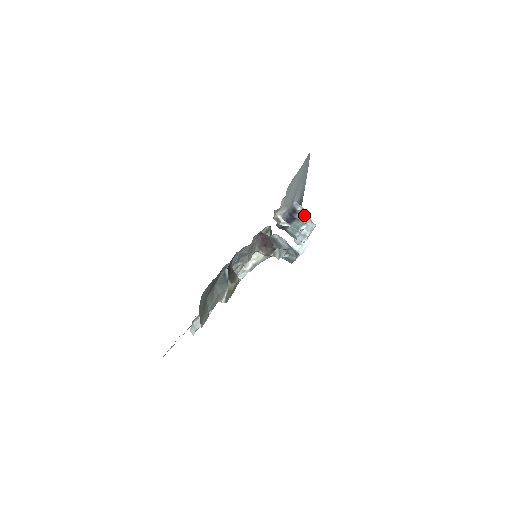
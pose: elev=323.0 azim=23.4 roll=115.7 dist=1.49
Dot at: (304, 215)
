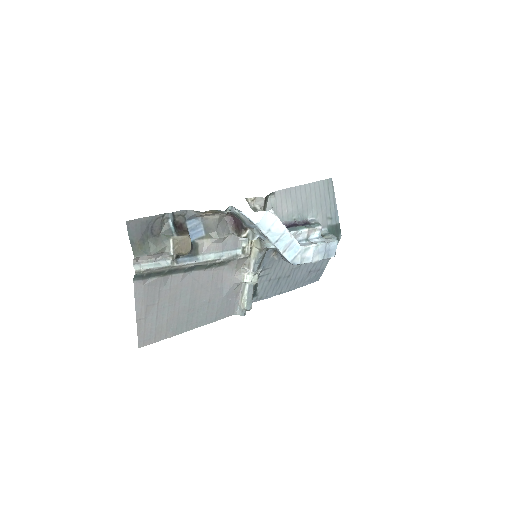
Dot at: (314, 225)
